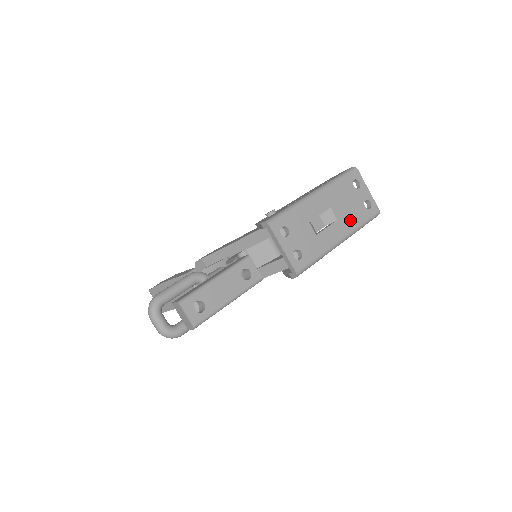
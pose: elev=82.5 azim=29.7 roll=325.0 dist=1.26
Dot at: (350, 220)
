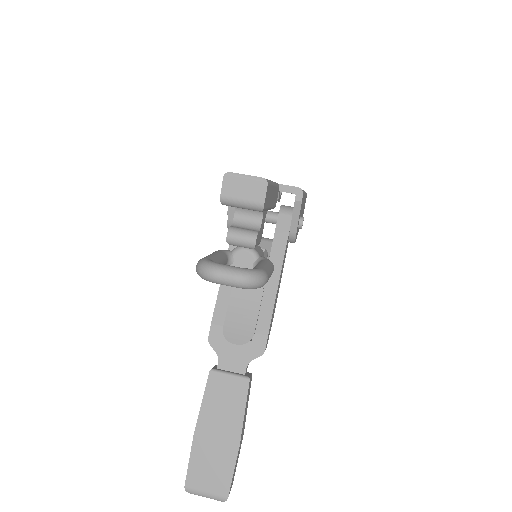
Dot at: occluded
